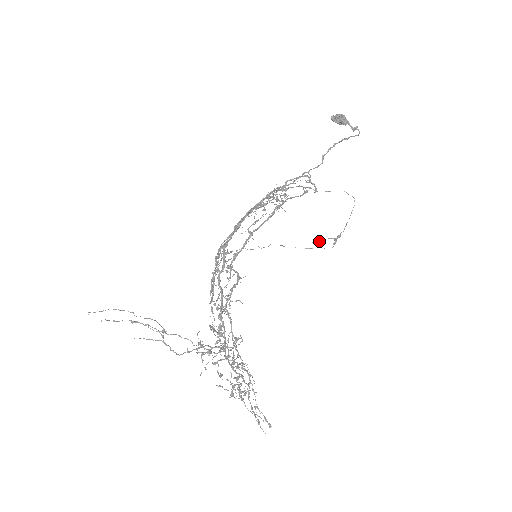
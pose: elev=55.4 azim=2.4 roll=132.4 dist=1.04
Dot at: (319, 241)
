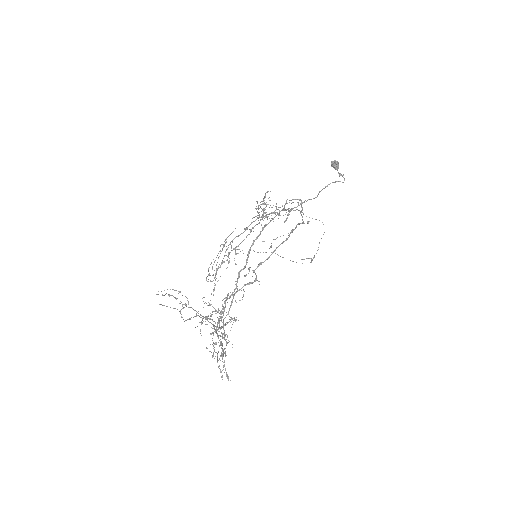
Dot at: (304, 259)
